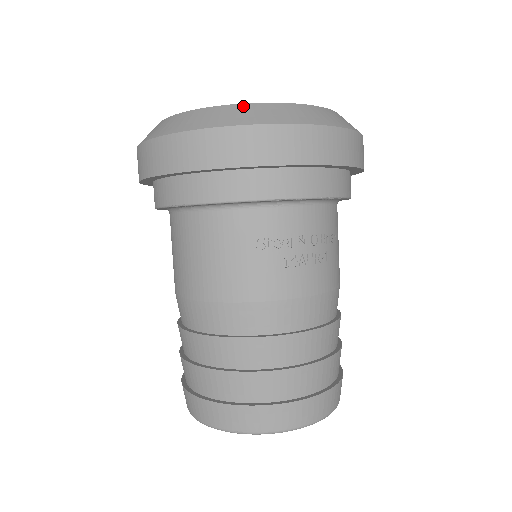
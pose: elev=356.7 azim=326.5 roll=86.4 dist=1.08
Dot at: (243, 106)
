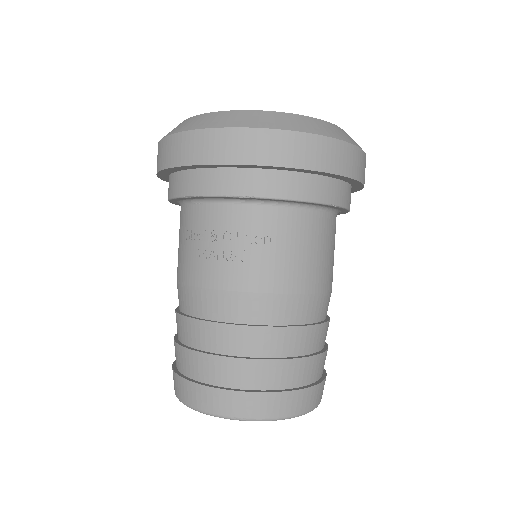
Dot at: (183, 122)
